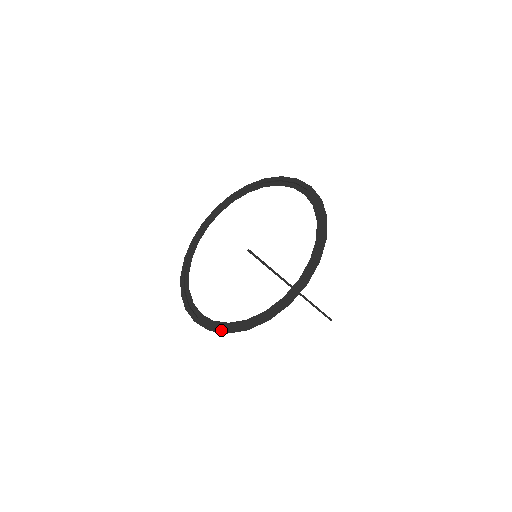
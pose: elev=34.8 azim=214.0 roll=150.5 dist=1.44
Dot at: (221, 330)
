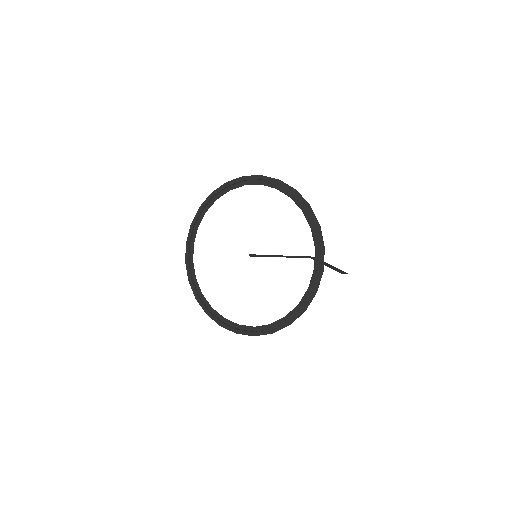
Dot at: (231, 330)
